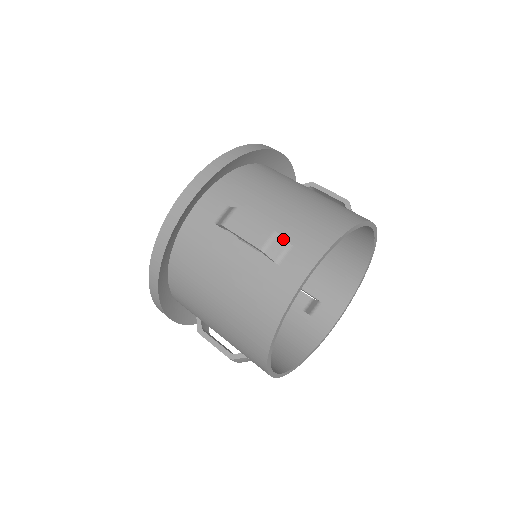
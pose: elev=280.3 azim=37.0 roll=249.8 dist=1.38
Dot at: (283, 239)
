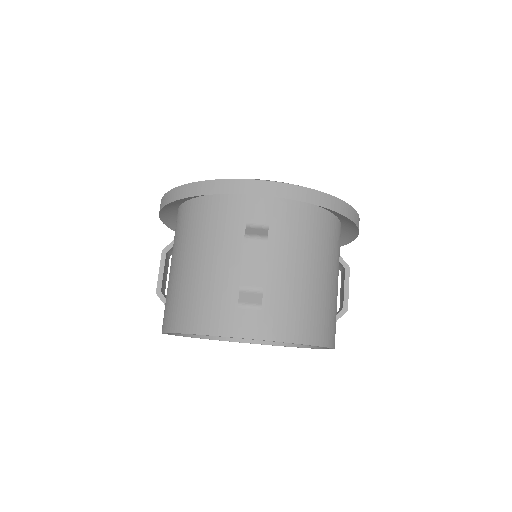
Dot at: (261, 299)
